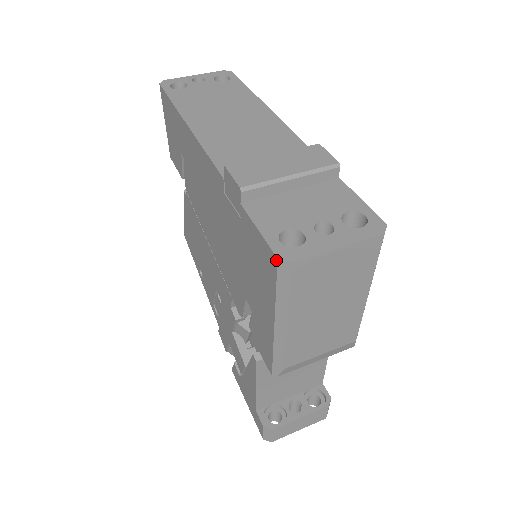
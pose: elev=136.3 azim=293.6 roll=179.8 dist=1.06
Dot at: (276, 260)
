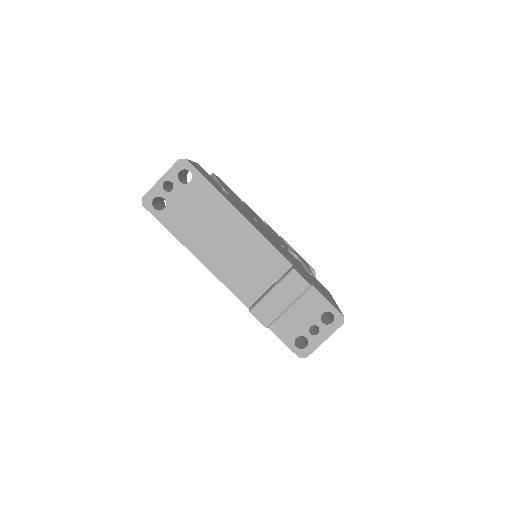
Dot at: occluded
